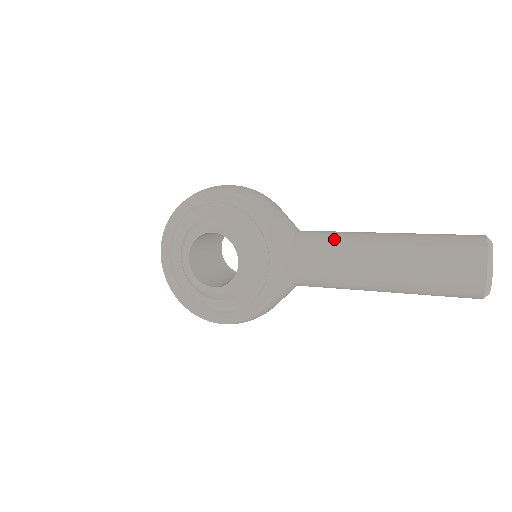
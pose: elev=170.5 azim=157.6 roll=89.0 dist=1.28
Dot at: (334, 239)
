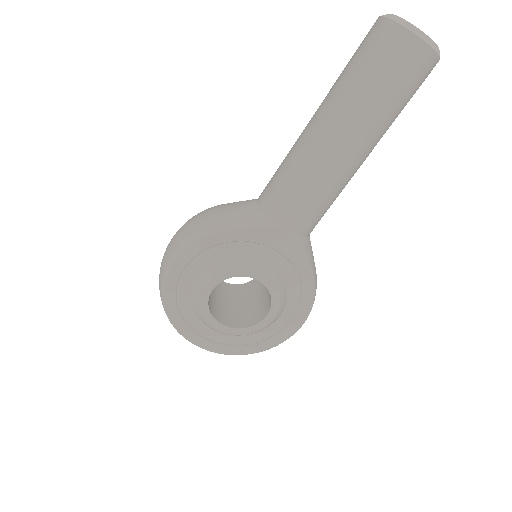
Dot at: (291, 173)
